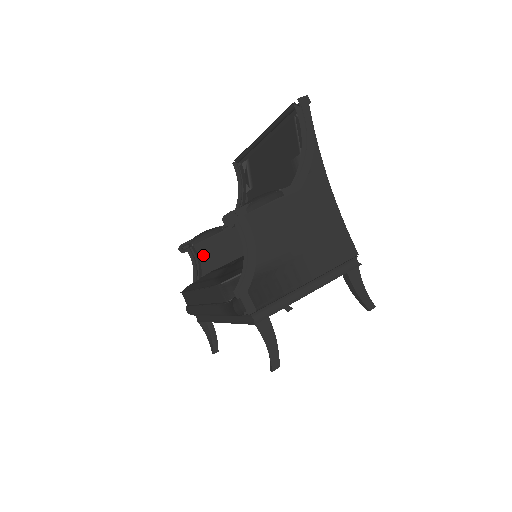
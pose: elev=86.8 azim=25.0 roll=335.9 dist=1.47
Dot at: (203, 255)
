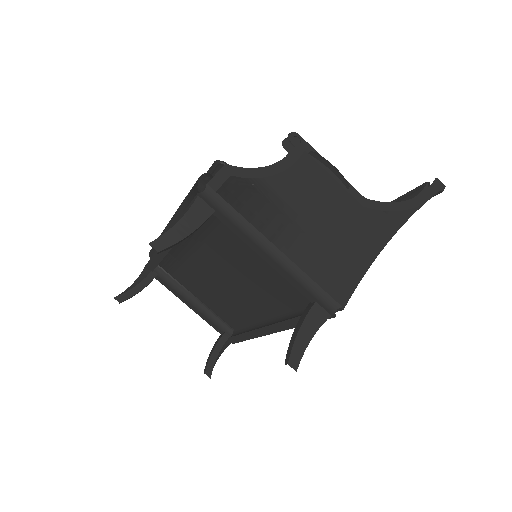
Dot at: occluded
